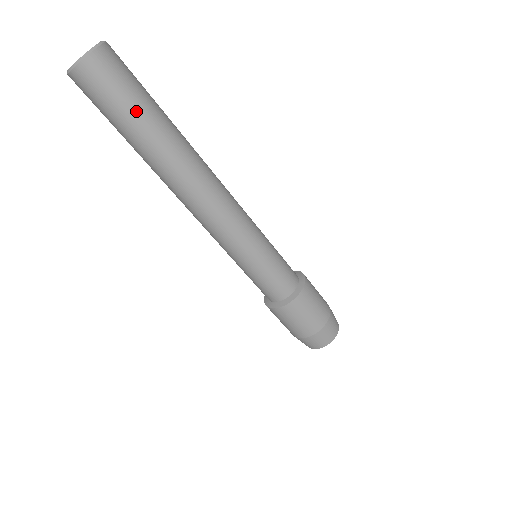
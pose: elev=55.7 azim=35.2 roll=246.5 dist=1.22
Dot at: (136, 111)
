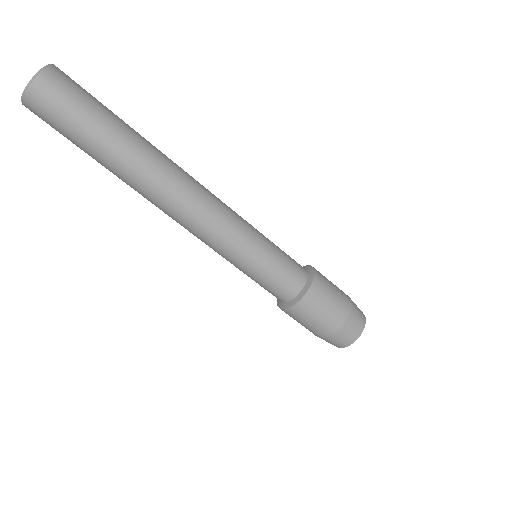
Dot at: (92, 127)
